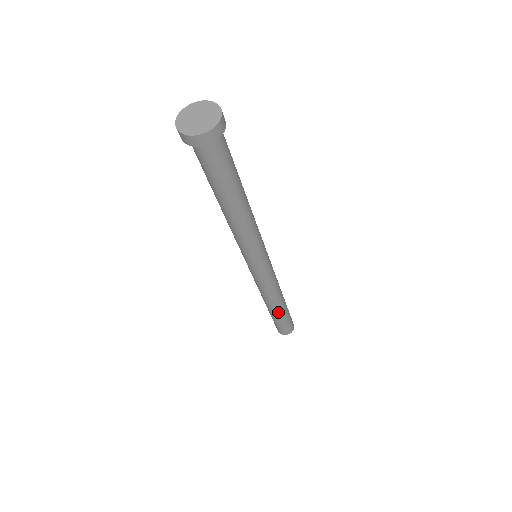
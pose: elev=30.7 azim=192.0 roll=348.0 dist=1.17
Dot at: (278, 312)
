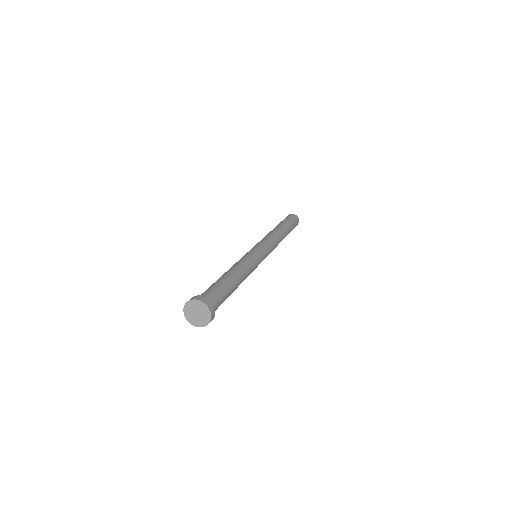
Dot at: occluded
